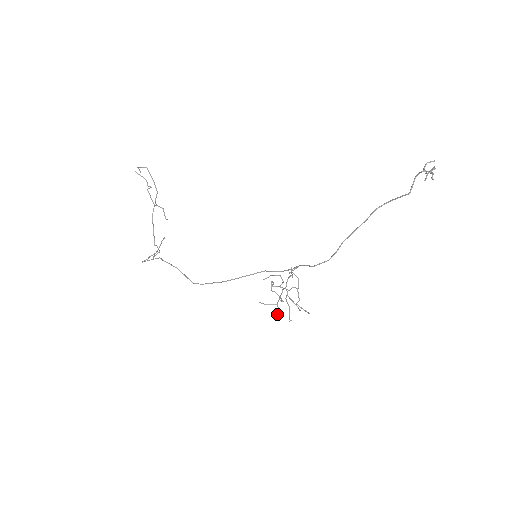
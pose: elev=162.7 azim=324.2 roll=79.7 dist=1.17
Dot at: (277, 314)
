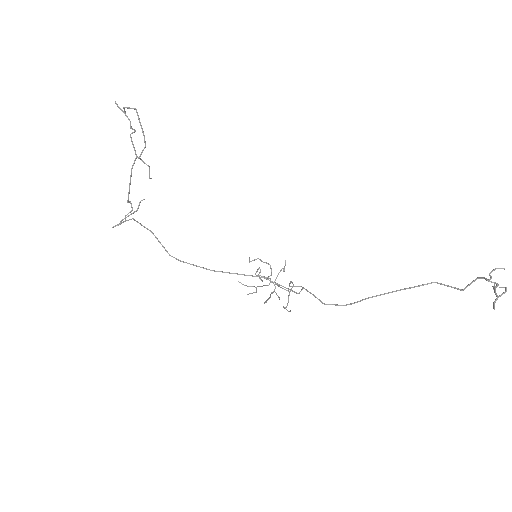
Dot at: occluded
